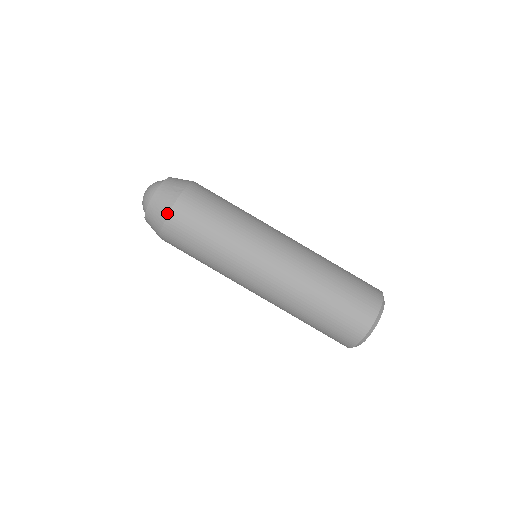
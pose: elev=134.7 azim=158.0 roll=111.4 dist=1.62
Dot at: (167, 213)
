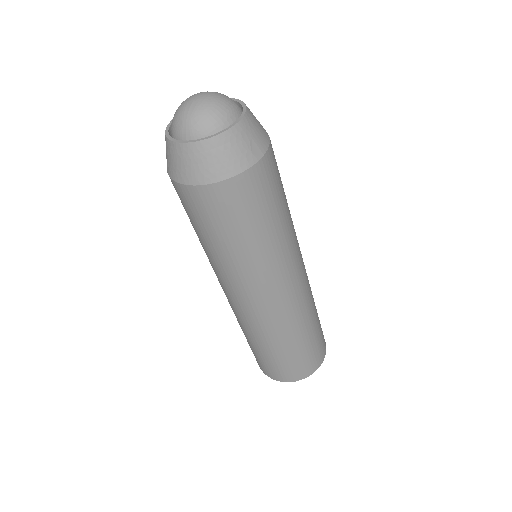
Dot at: (223, 178)
